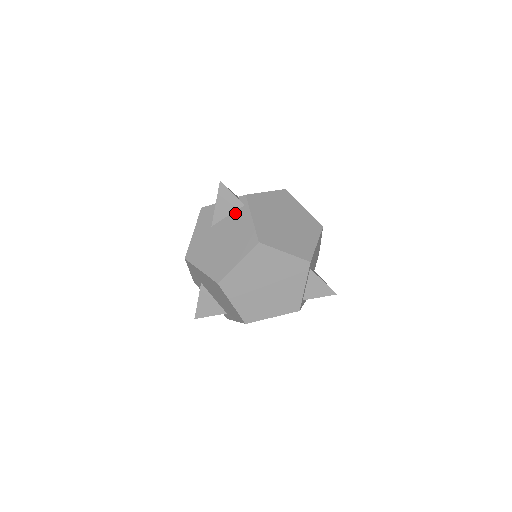
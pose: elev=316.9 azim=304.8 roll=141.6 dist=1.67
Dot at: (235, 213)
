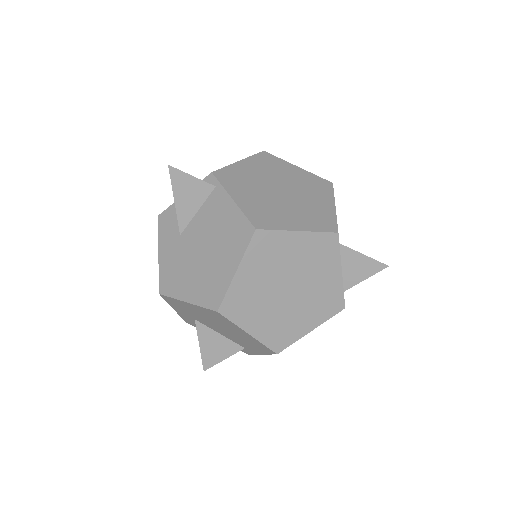
Dot at: (206, 203)
